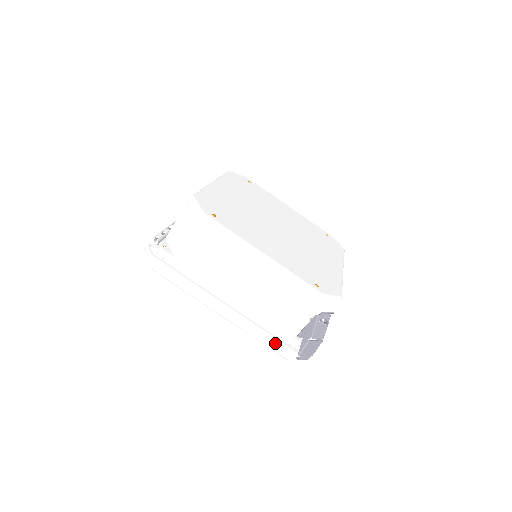
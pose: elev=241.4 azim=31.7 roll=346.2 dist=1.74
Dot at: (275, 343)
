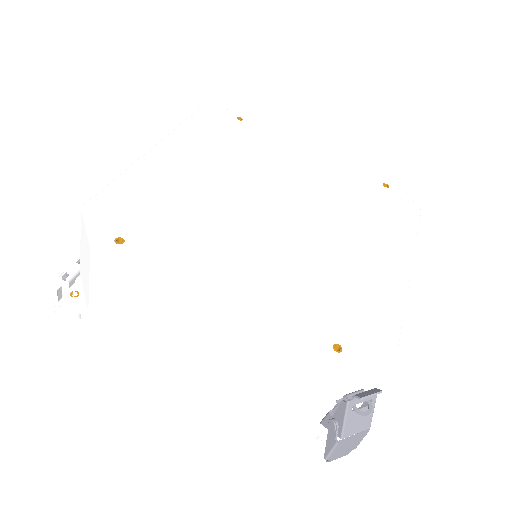
Dot at: (284, 433)
